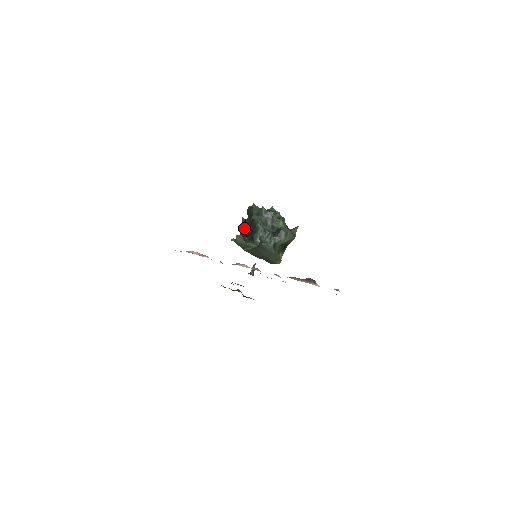
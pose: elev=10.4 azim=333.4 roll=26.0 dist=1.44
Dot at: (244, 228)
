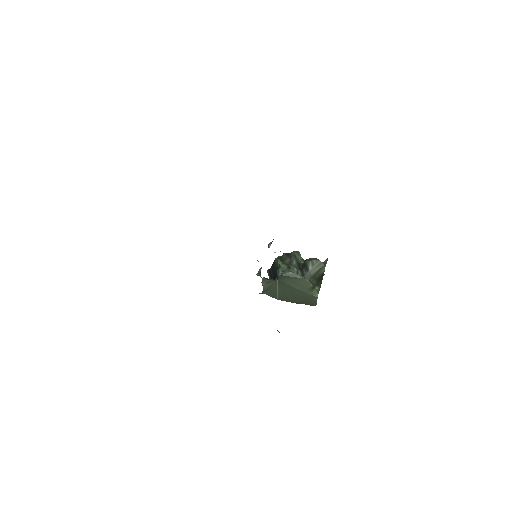
Dot at: (271, 278)
